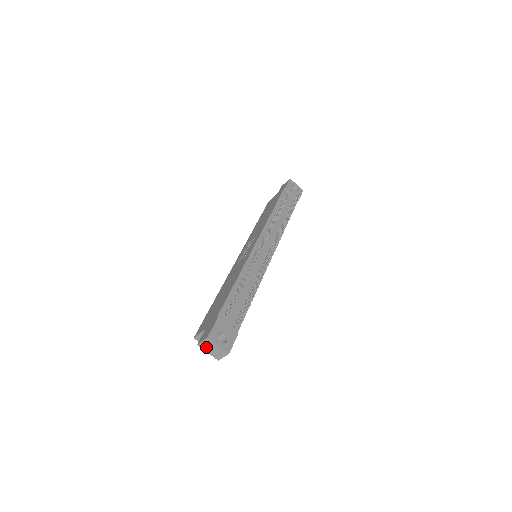
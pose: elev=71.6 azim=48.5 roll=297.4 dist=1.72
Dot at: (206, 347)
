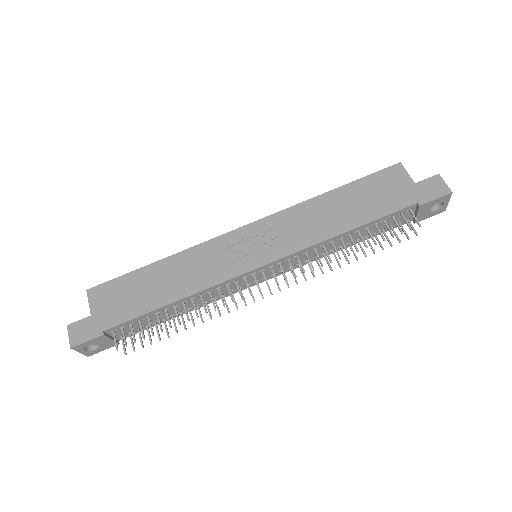
Dot at: occluded
